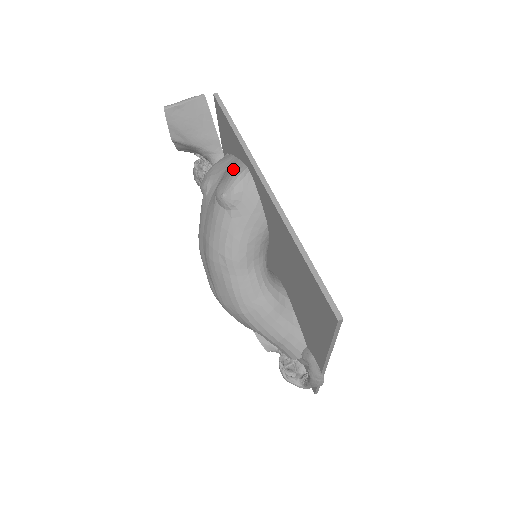
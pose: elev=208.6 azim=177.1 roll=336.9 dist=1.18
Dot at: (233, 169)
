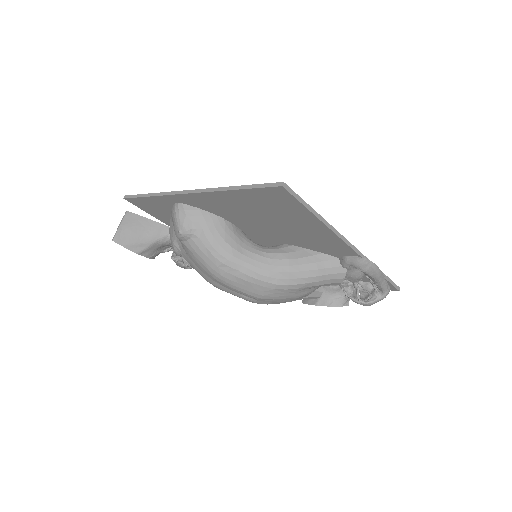
Dot at: (172, 215)
